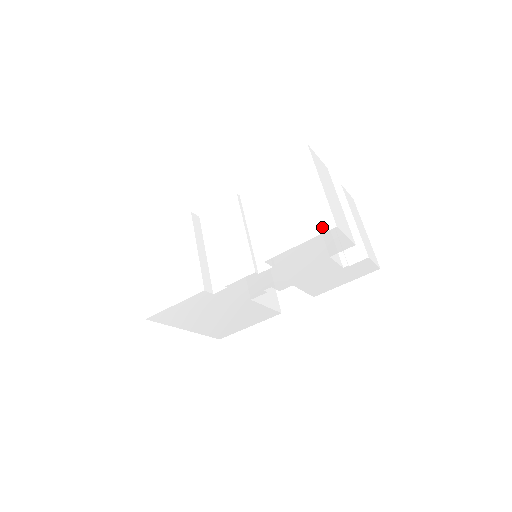
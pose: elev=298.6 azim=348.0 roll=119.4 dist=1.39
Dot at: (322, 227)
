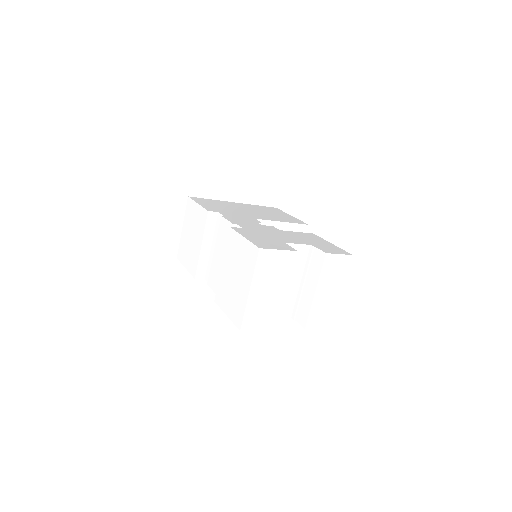
Dot at: (236, 321)
